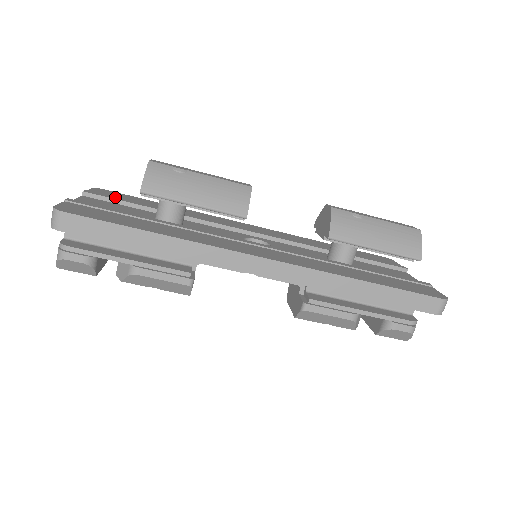
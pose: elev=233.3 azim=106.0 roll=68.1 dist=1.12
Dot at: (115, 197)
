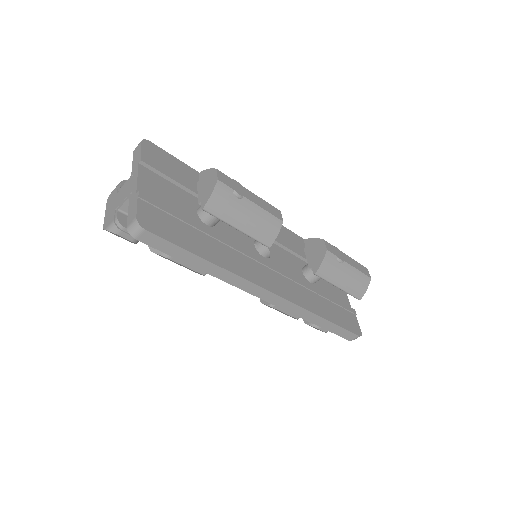
Dot at: (165, 170)
